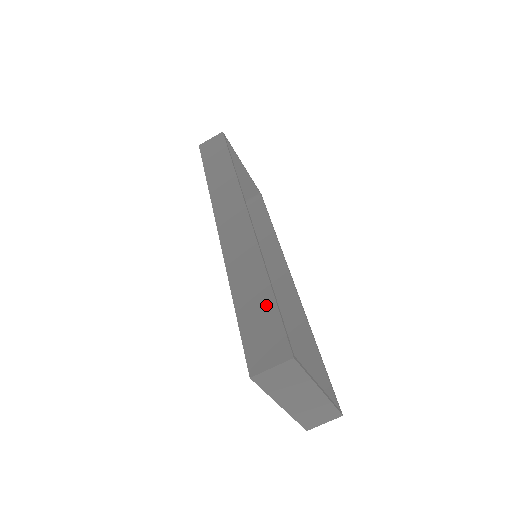
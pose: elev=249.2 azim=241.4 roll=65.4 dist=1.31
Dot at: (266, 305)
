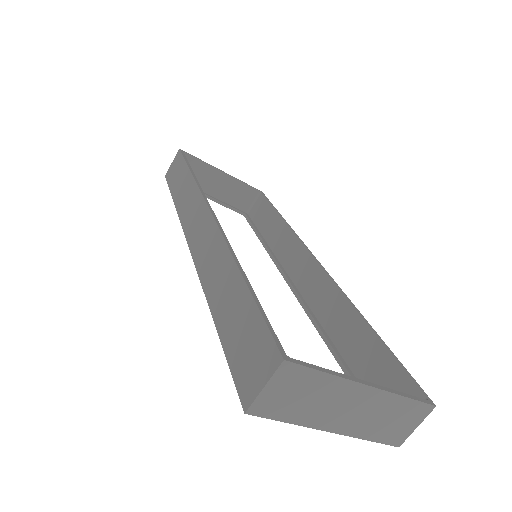
Dot at: (243, 306)
